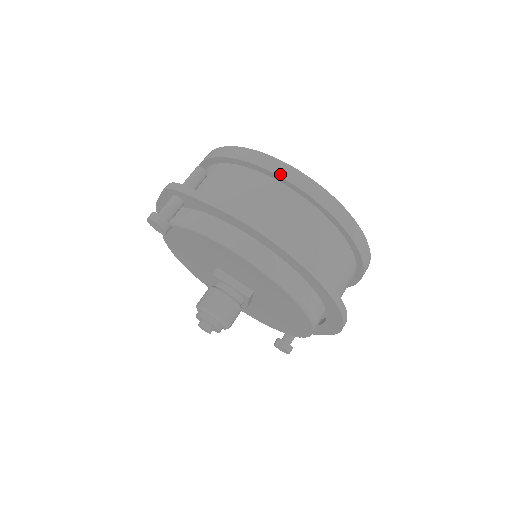
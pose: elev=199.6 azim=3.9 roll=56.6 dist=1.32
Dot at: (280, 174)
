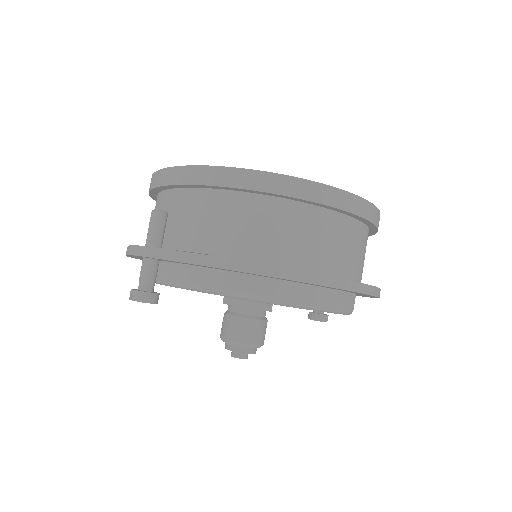
Dot at: (251, 187)
